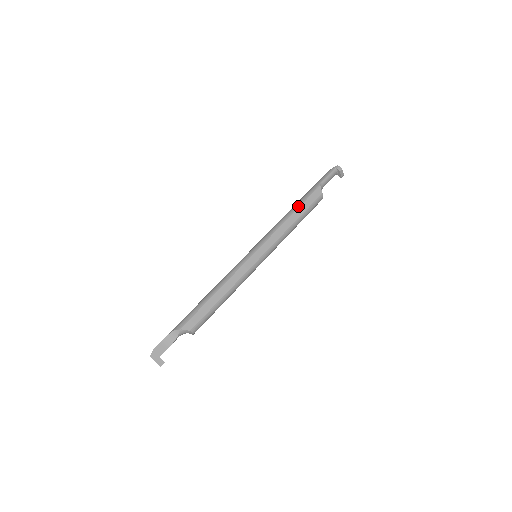
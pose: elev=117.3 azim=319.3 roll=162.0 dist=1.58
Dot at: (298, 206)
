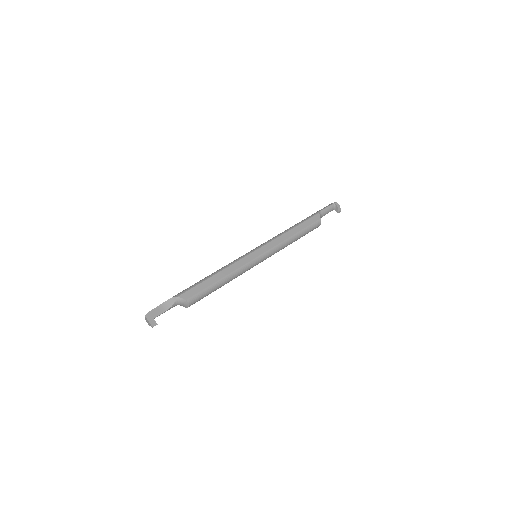
Dot at: (298, 224)
